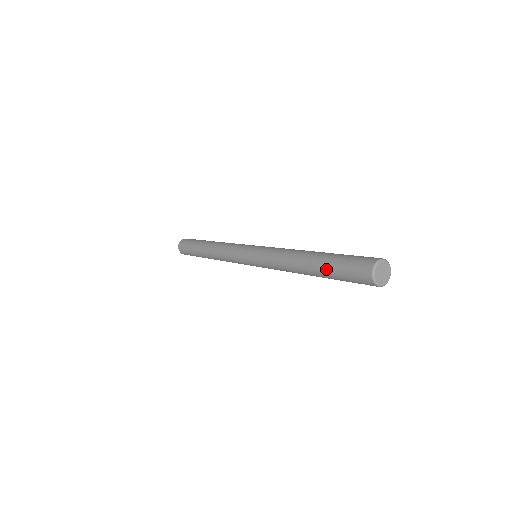
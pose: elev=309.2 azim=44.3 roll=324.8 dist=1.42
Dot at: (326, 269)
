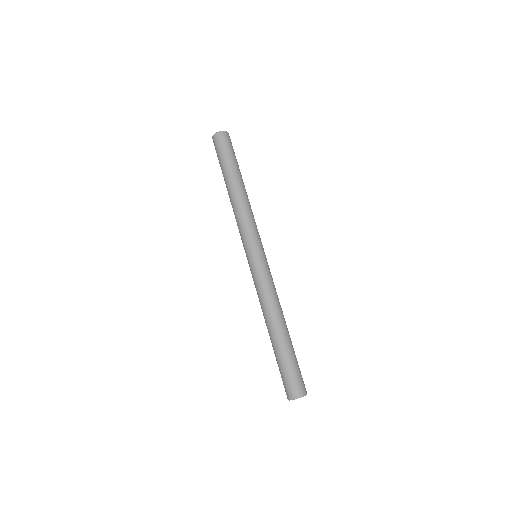
Dot at: (276, 355)
